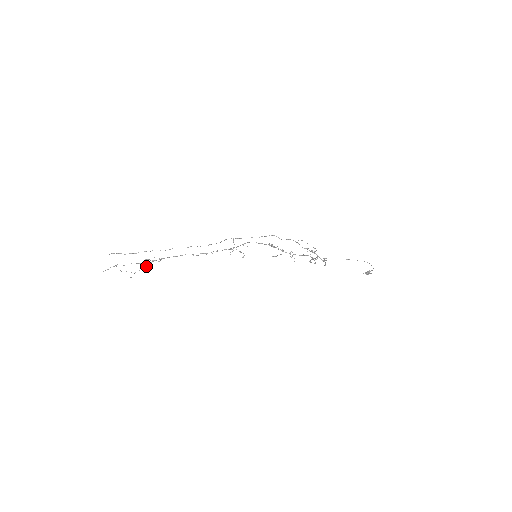
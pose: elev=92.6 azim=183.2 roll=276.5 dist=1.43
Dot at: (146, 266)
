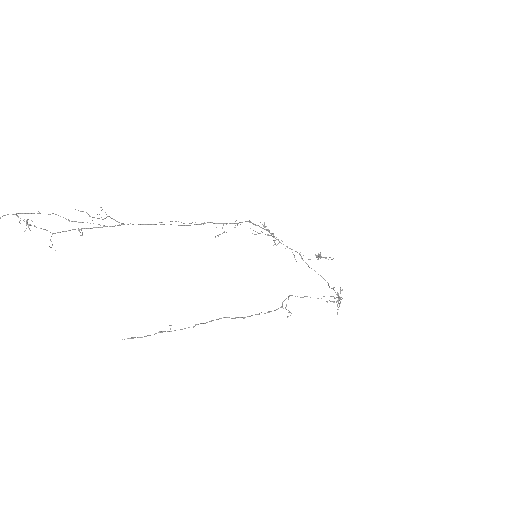
Dot at: (82, 228)
